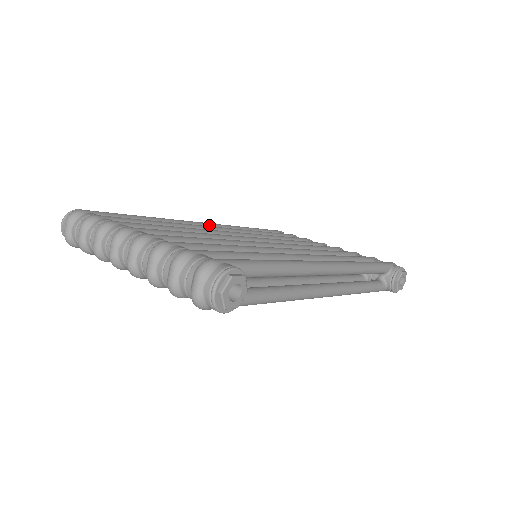
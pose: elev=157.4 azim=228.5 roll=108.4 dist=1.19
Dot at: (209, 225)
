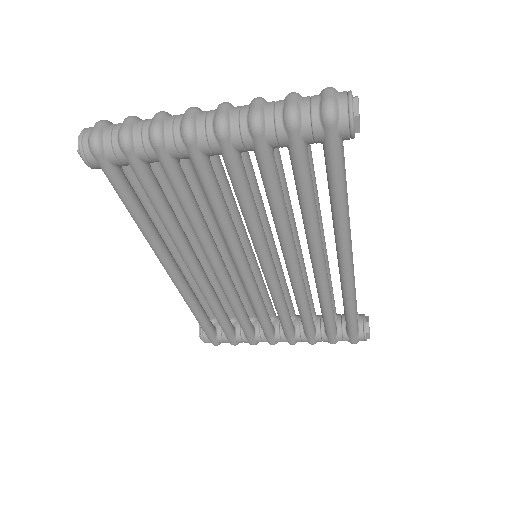
Dot at: occluded
